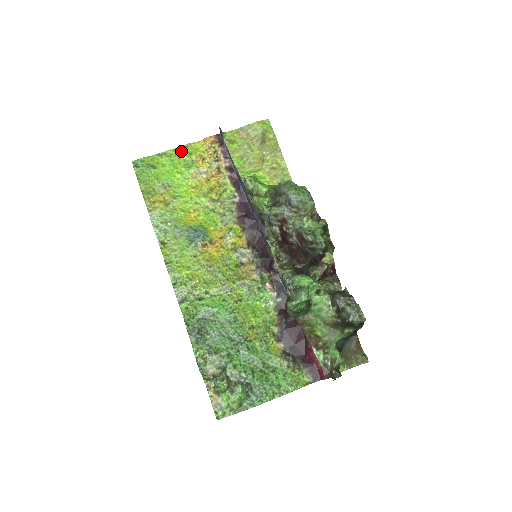
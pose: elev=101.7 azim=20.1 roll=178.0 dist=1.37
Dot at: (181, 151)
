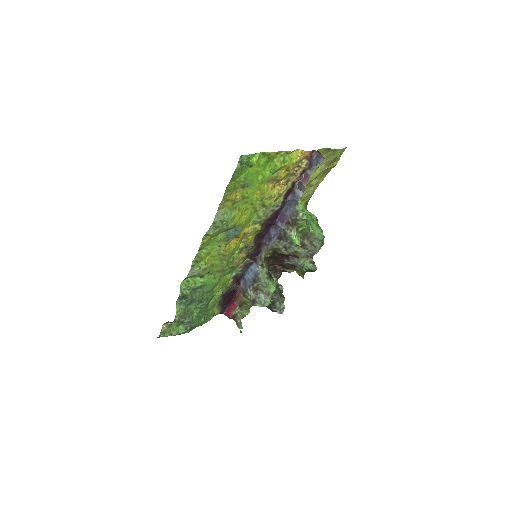
Dot at: (281, 156)
